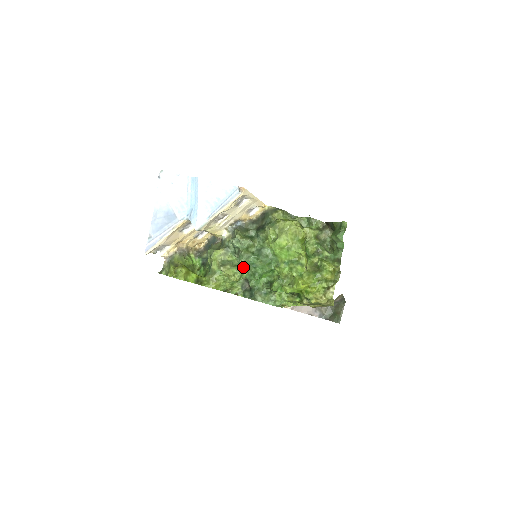
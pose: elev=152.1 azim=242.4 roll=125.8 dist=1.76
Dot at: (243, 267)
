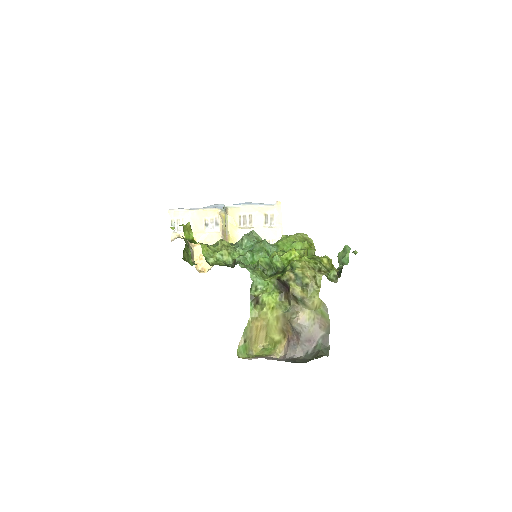
Dot at: (240, 249)
